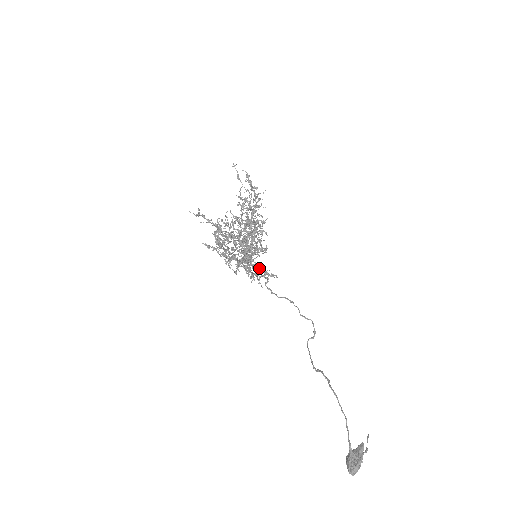
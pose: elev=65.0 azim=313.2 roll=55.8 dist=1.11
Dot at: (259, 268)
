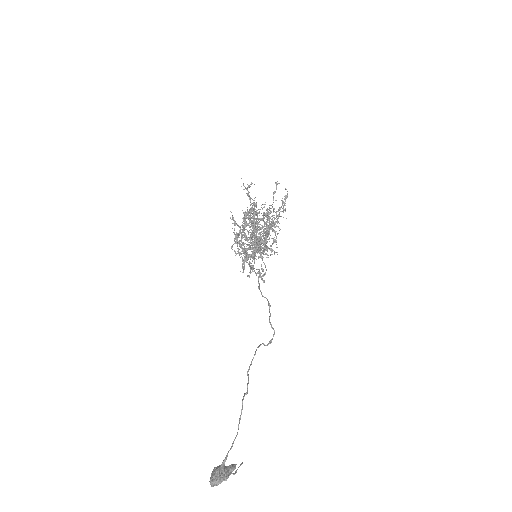
Dot at: occluded
